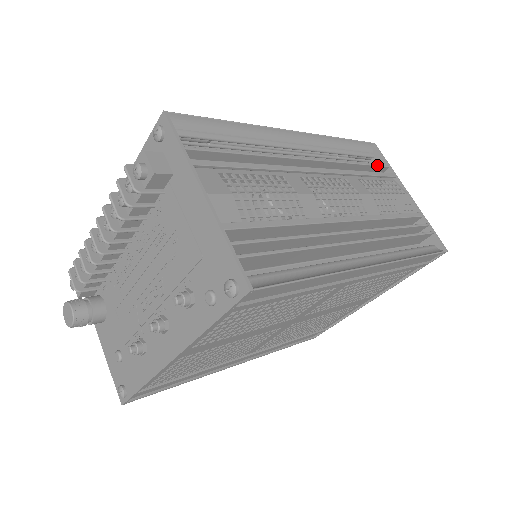
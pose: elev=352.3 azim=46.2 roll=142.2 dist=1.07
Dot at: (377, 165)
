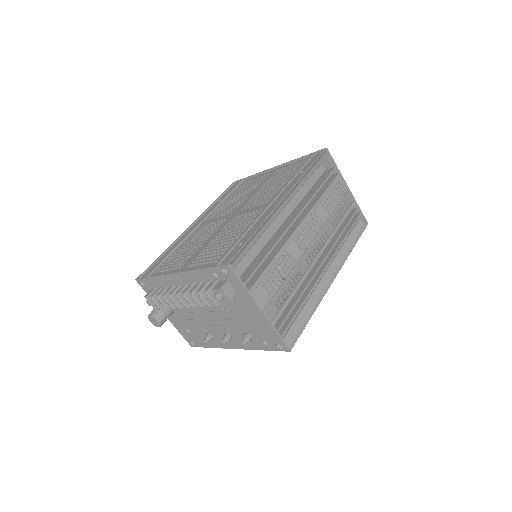
Dot at: occluded
